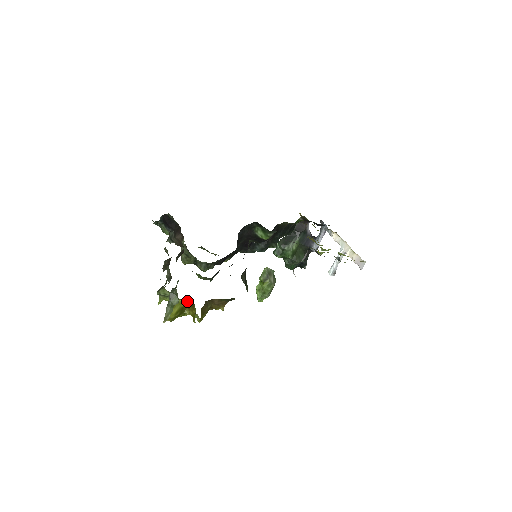
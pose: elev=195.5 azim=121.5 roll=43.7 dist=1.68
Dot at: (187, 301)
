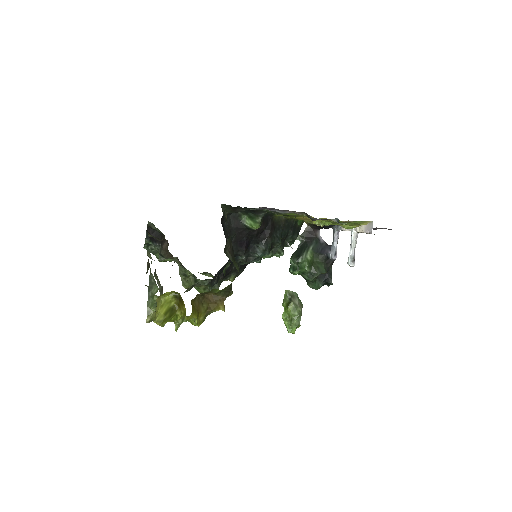
Dot at: (175, 298)
